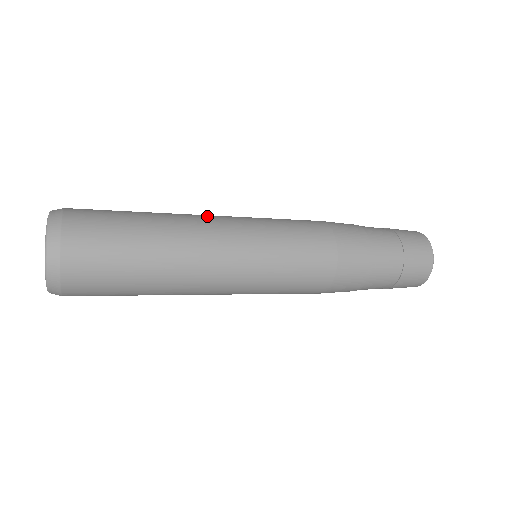
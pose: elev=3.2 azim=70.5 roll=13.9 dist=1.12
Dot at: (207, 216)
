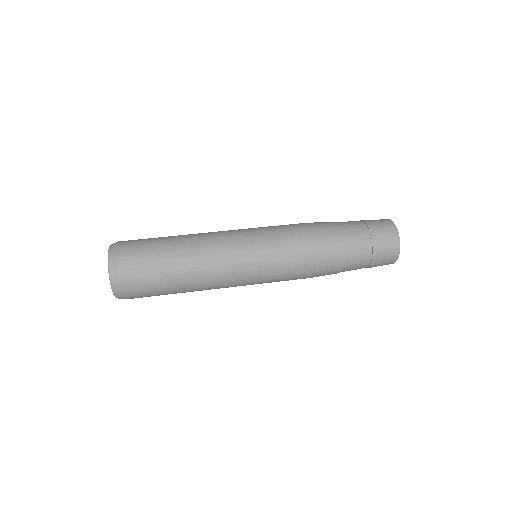
Dot at: (215, 236)
